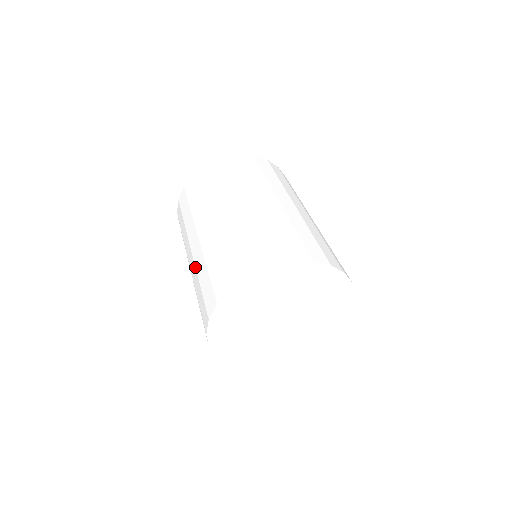
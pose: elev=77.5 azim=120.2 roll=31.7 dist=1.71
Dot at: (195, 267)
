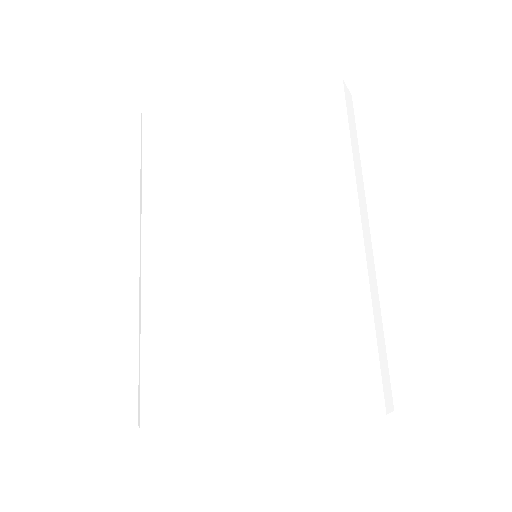
Dot at: (151, 288)
